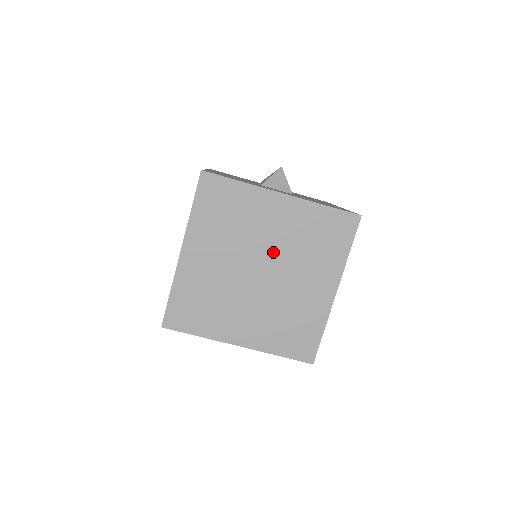
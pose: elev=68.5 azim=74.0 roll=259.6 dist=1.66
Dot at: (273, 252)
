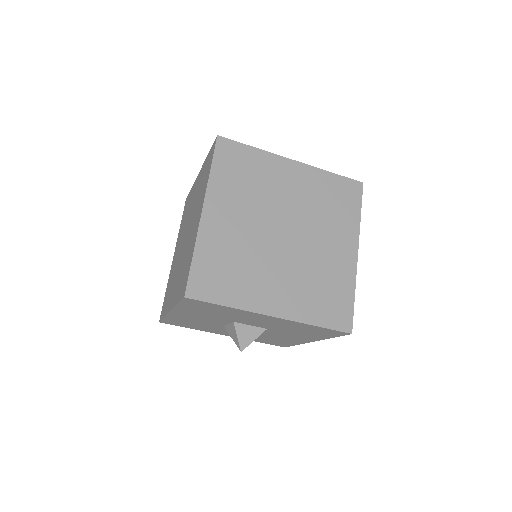
Dot at: (293, 214)
